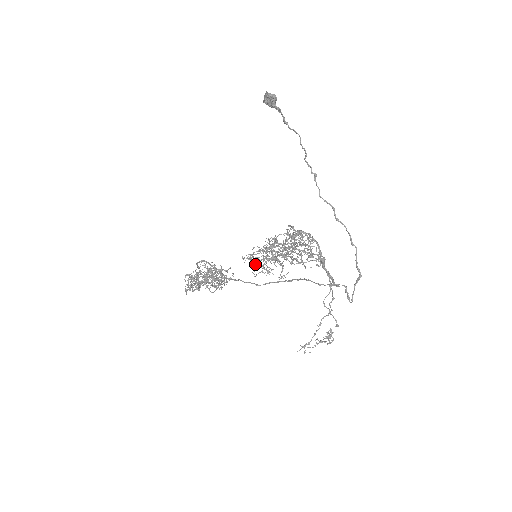
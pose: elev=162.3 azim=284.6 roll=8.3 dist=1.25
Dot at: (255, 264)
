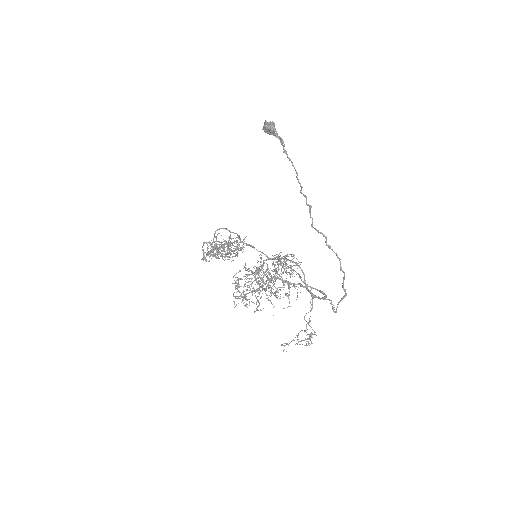
Dot at: (235, 297)
